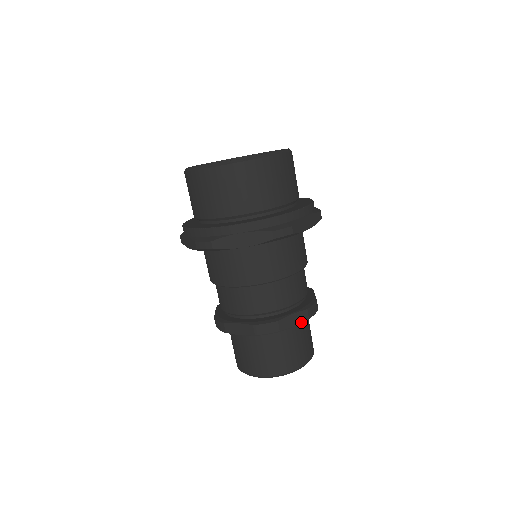
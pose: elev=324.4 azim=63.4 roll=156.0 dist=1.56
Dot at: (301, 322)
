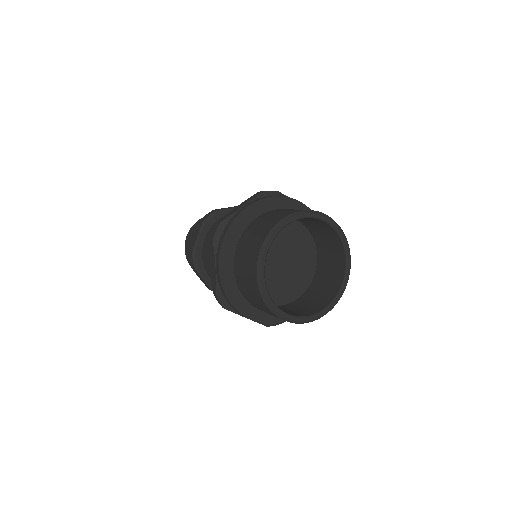
Dot at: occluded
